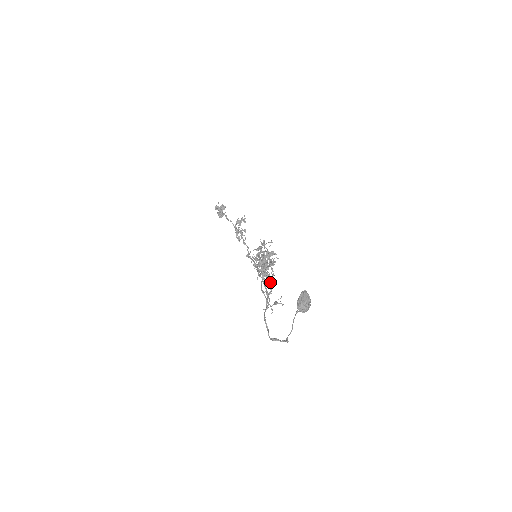
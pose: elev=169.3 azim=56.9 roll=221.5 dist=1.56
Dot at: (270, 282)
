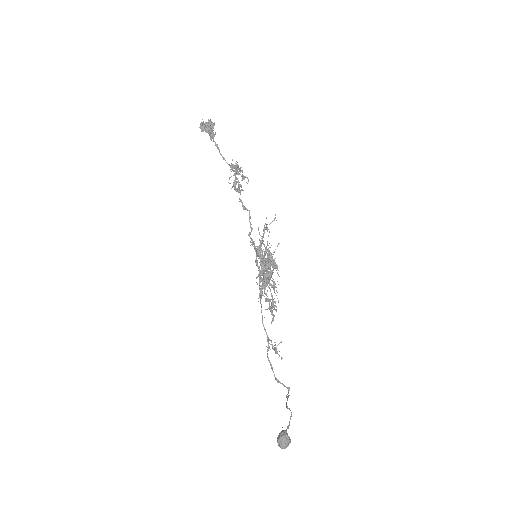
Dot at: (271, 310)
